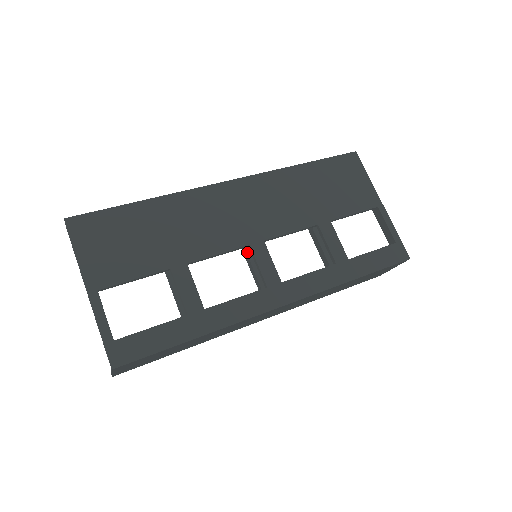
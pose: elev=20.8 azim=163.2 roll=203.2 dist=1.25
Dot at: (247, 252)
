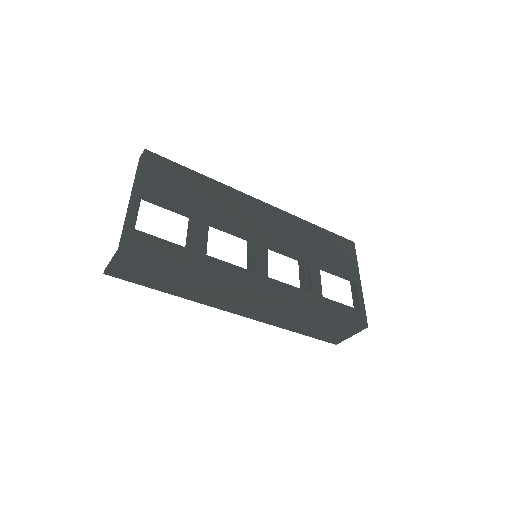
Dot at: (252, 248)
